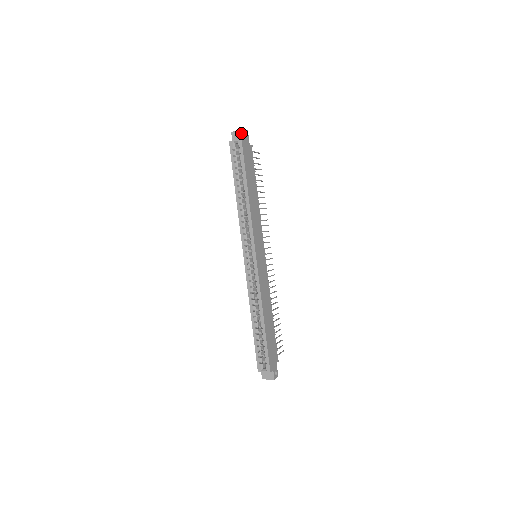
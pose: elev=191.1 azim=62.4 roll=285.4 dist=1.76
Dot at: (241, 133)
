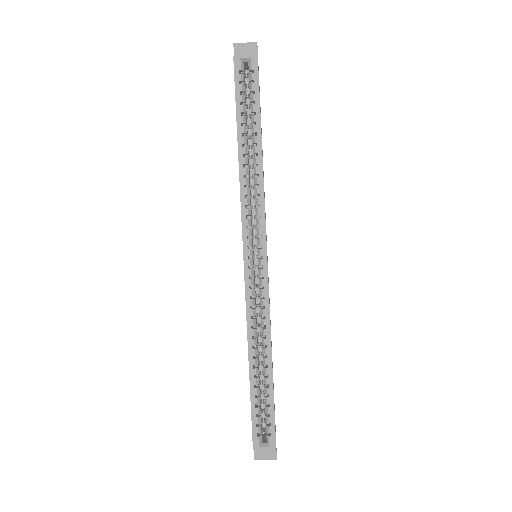
Dot at: (252, 48)
